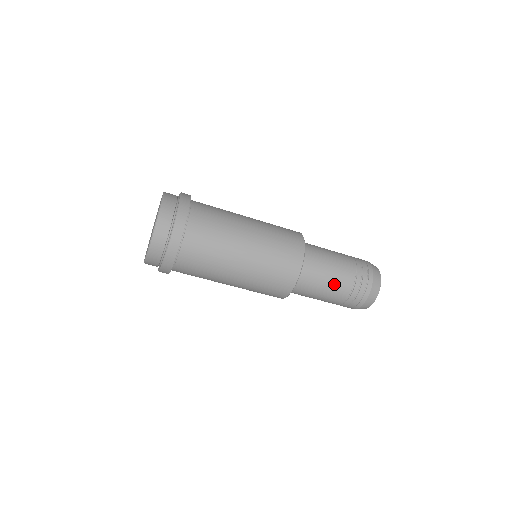
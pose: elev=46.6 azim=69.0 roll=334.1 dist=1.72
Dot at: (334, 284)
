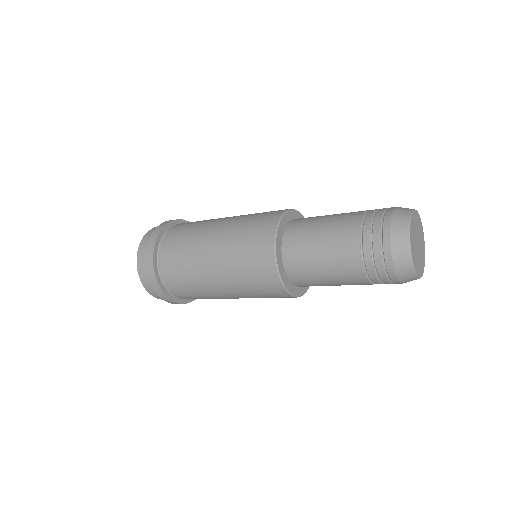
Dot at: occluded
